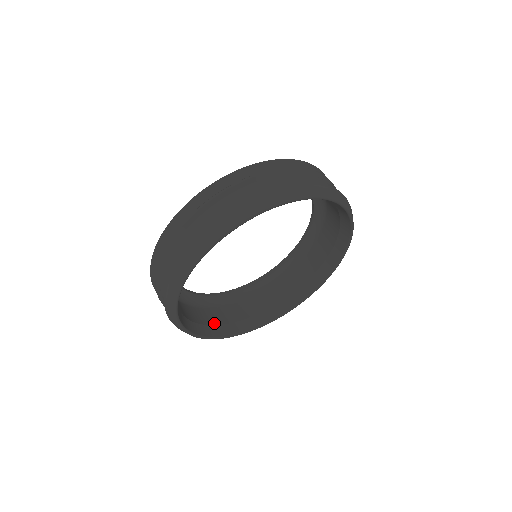
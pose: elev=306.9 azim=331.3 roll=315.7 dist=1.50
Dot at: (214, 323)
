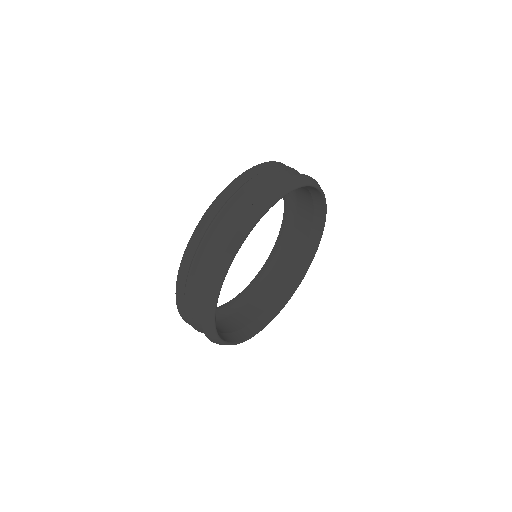
Dot at: occluded
